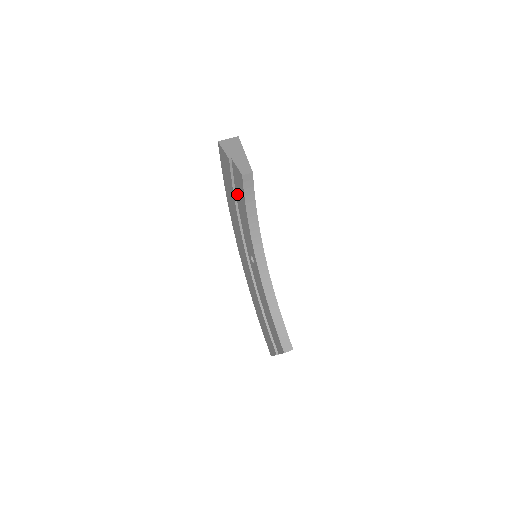
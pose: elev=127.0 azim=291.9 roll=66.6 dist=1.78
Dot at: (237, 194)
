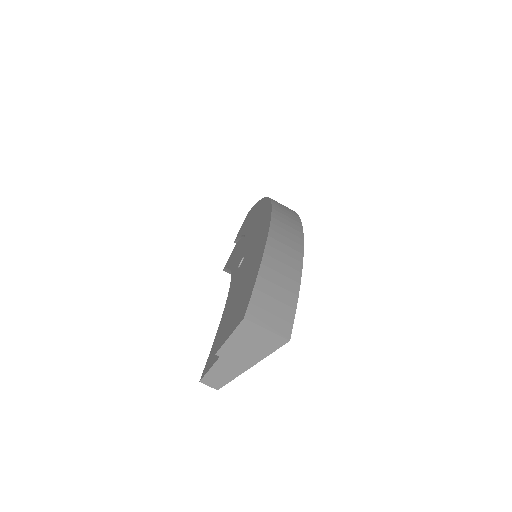
Dot at: occluded
